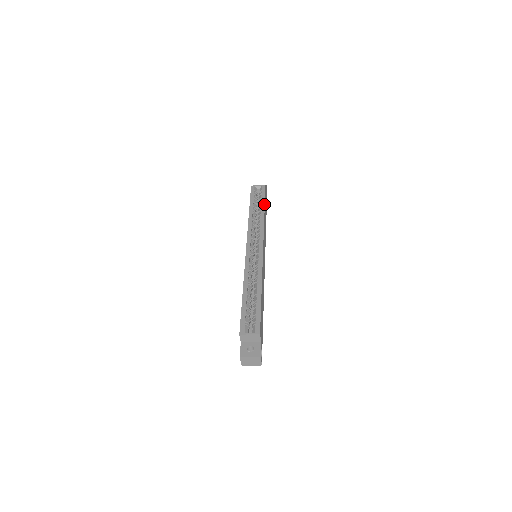
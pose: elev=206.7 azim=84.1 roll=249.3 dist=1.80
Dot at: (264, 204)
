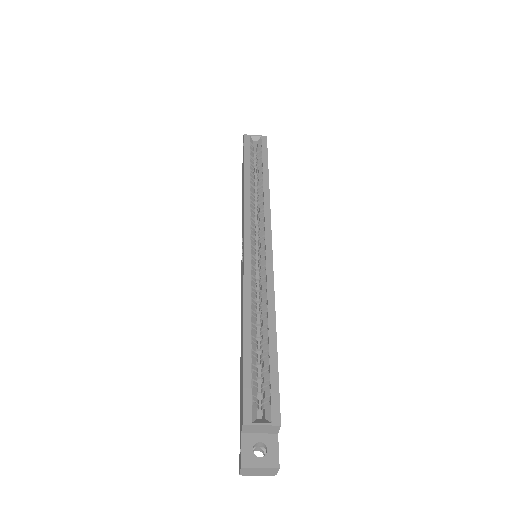
Dot at: (267, 168)
